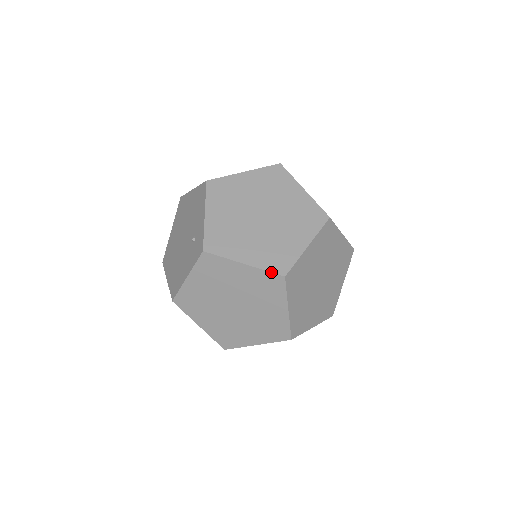
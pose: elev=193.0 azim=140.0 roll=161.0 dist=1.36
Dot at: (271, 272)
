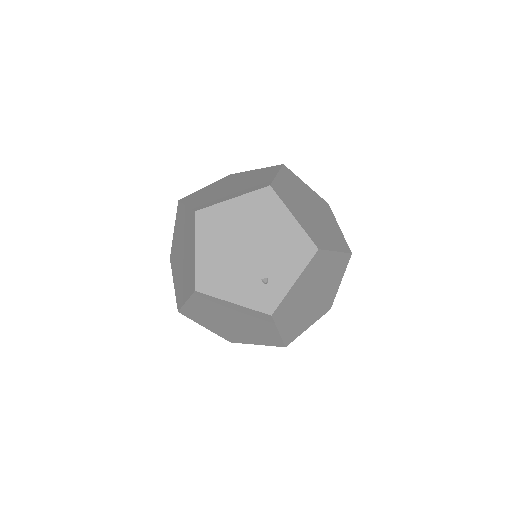
Dot at: (284, 342)
